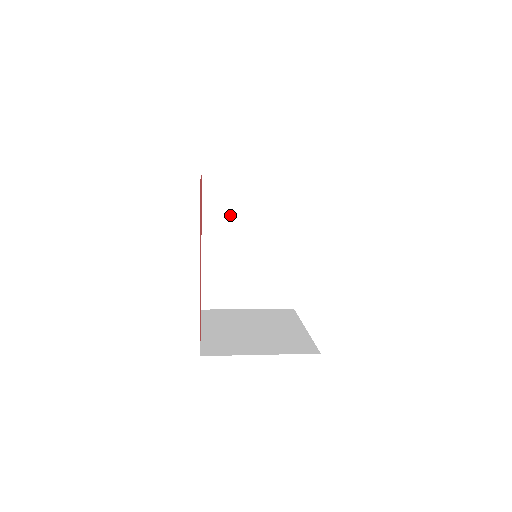
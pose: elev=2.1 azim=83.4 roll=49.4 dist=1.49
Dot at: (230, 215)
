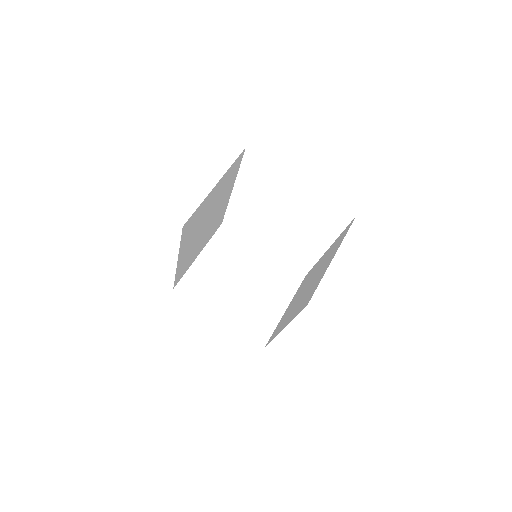
Dot at: (197, 225)
